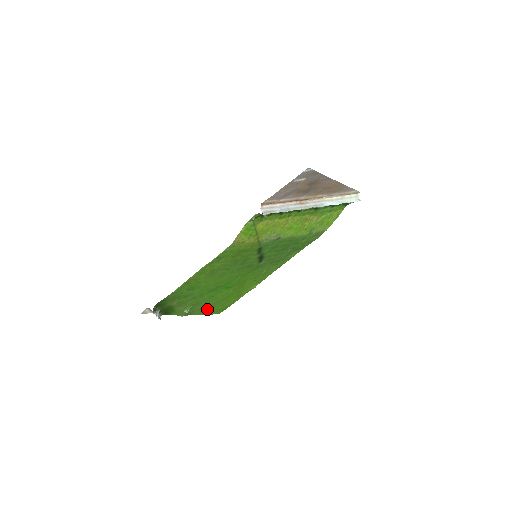
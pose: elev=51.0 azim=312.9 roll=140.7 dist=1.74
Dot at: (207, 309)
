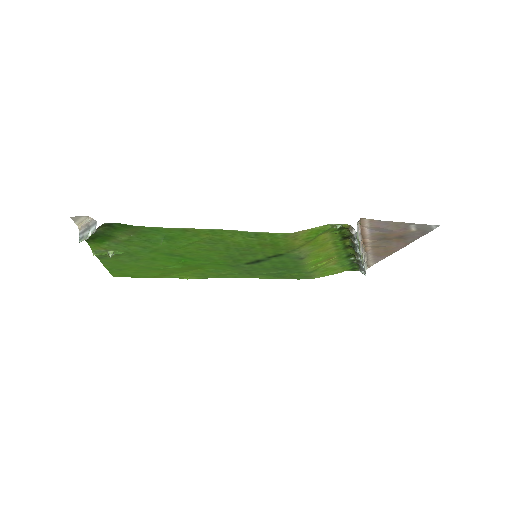
Dot at: (121, 265)
